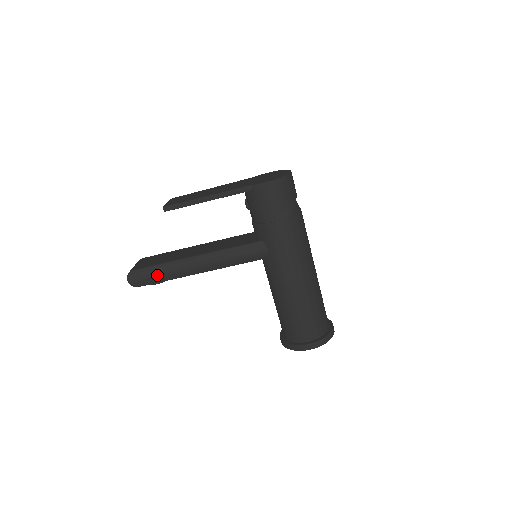
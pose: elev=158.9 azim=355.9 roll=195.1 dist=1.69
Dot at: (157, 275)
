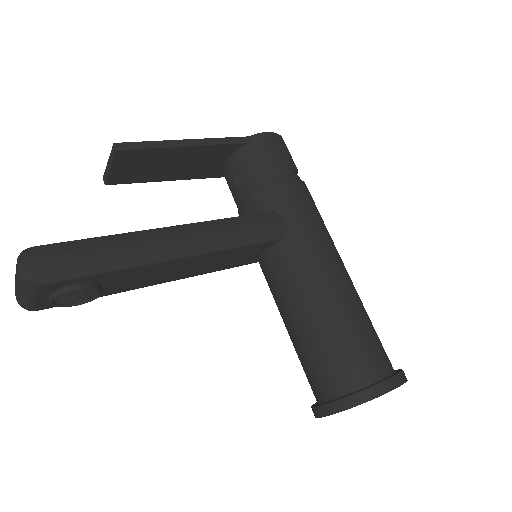
Dot at: (95, 253)
